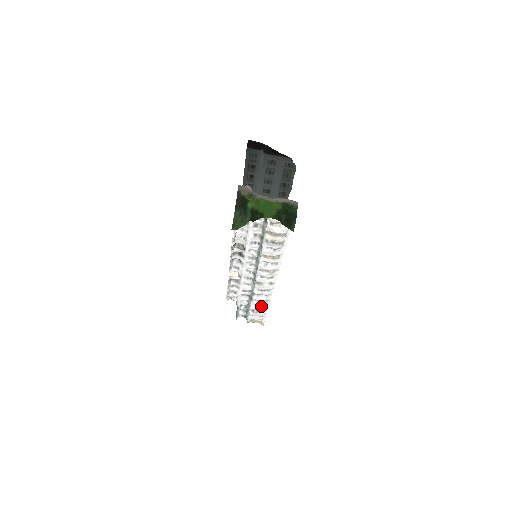
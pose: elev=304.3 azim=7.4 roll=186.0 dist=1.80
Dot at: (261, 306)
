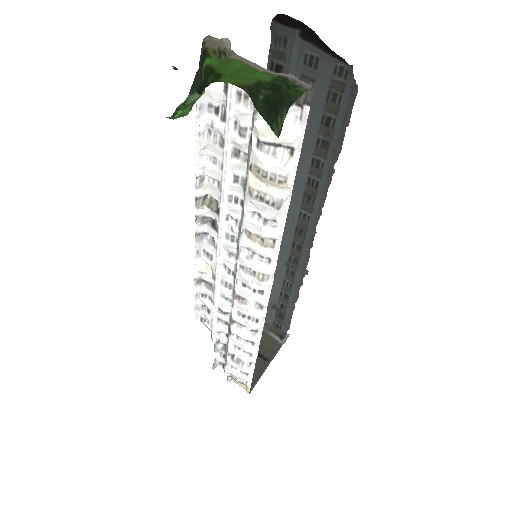
Dot at: (245, 351)
